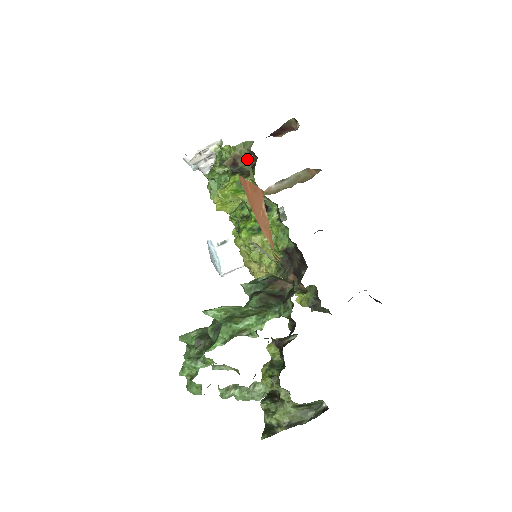
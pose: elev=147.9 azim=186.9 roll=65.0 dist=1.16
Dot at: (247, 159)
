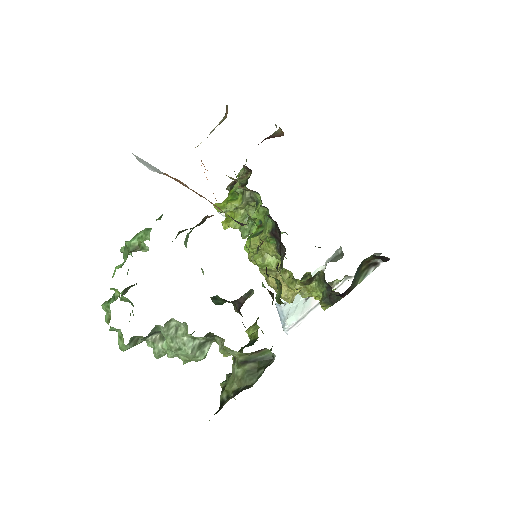
Dot at: (246, 177)
